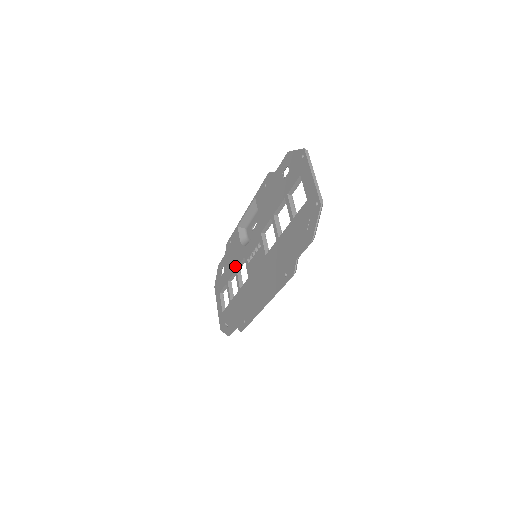
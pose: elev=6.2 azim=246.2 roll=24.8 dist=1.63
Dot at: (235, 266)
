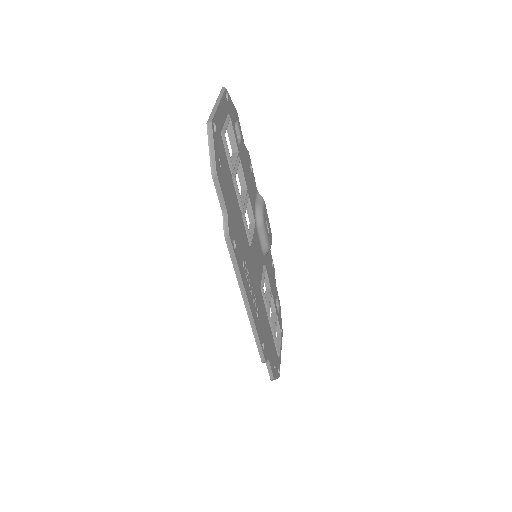
Dot at: (266, 287)
